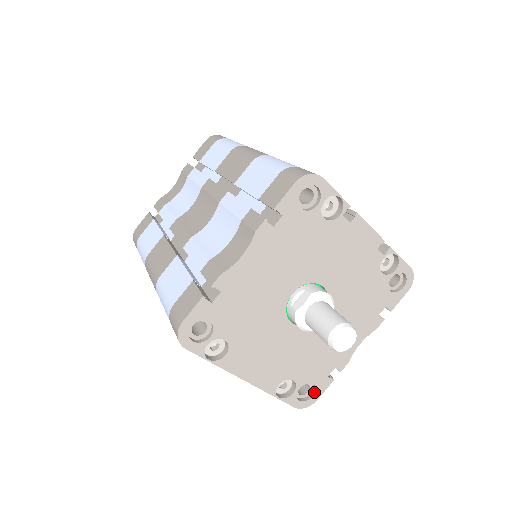
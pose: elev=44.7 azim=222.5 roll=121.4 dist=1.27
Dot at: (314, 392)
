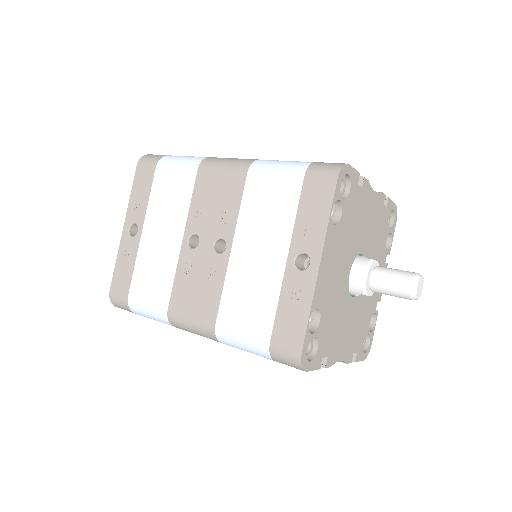
Dot at: (311, 359)
